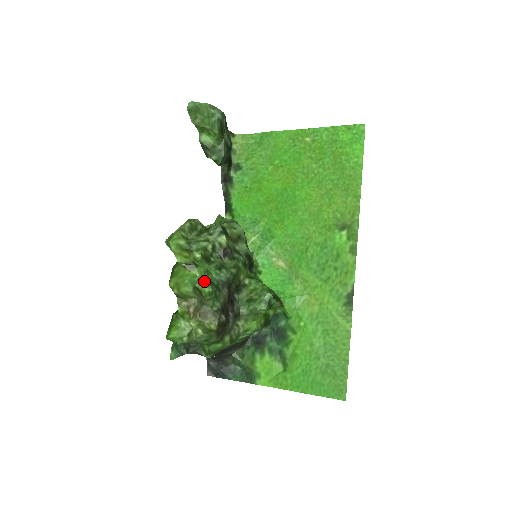
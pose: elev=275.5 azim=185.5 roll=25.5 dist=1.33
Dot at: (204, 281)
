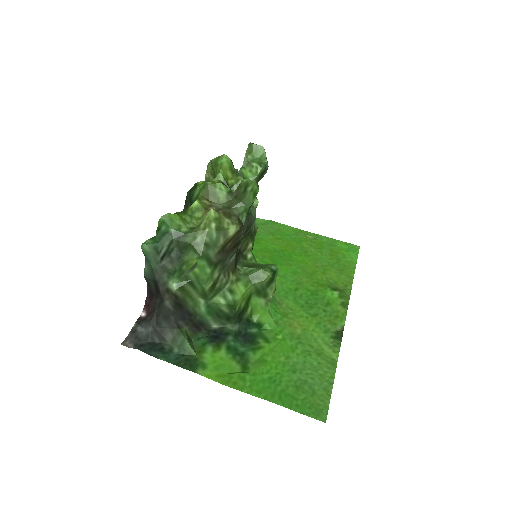
Dot at: (255, 182)
